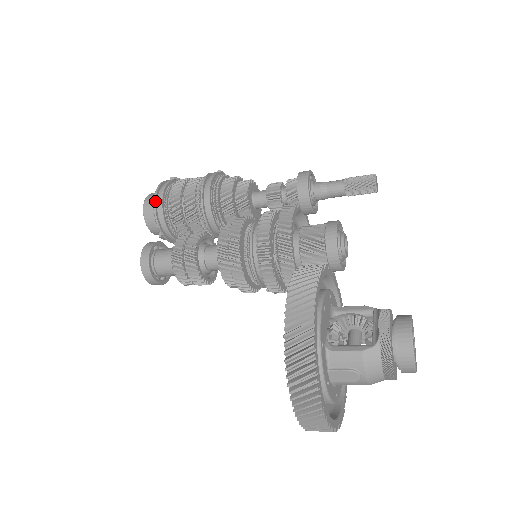
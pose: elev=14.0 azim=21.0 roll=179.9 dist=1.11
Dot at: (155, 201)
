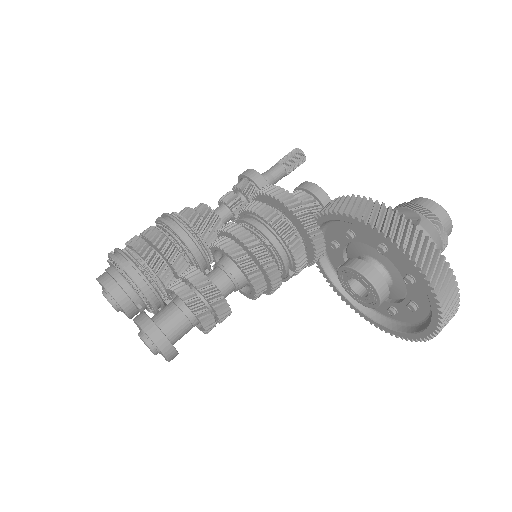
Dot at: (121, 263)
